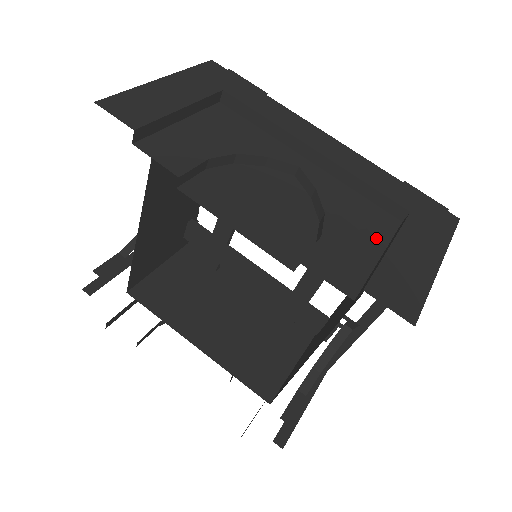
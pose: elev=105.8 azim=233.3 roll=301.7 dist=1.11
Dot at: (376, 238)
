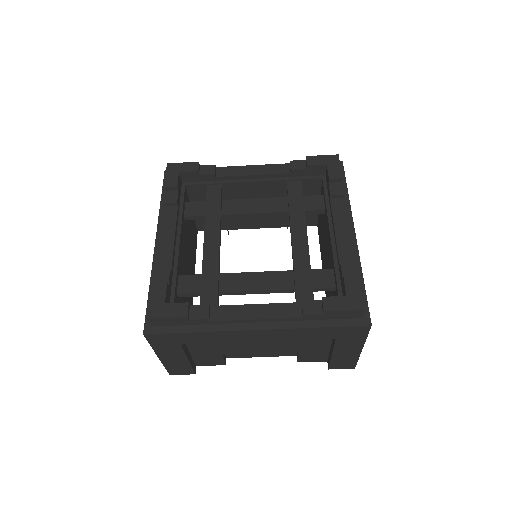
Dot at: (324, 343)
